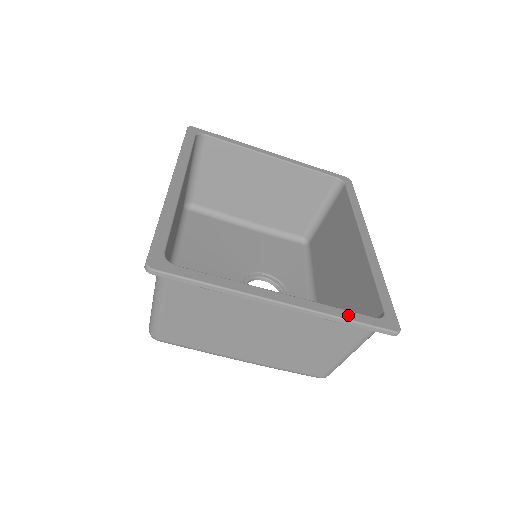
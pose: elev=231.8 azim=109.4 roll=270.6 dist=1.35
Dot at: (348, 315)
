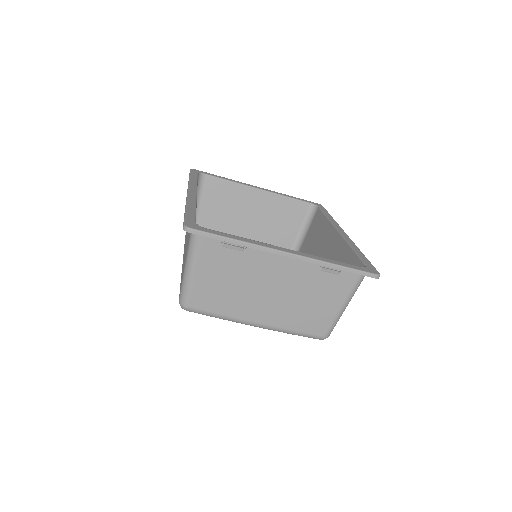
Dot at: (339, 263)
